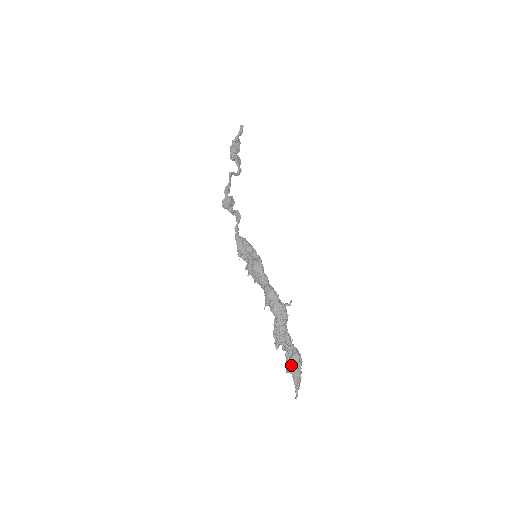
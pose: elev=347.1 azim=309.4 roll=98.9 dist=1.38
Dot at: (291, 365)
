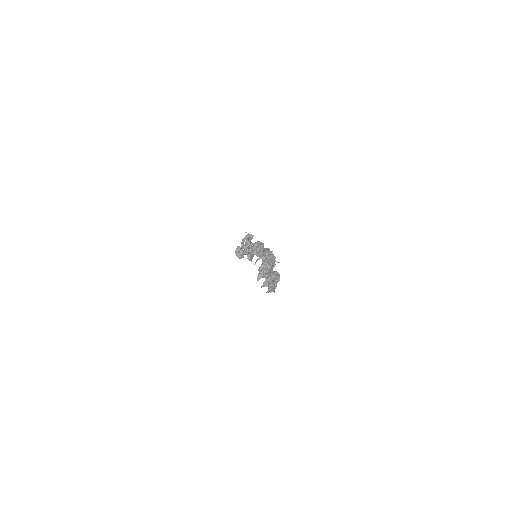
Dot at: (270, 274)
